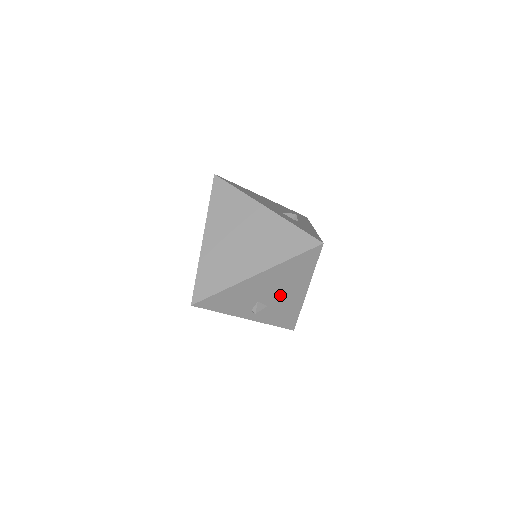
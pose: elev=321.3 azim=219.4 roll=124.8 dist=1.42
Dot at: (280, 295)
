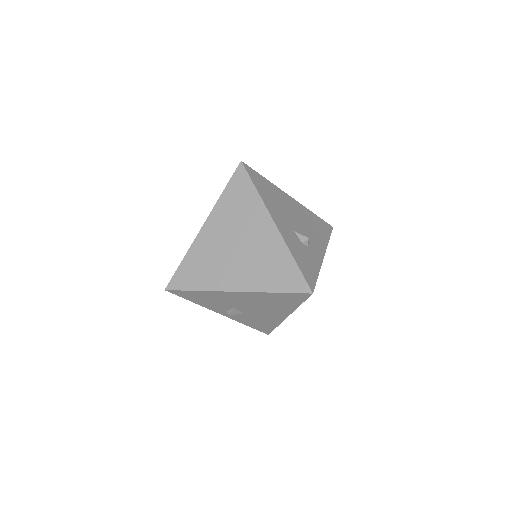
Dot at: (258, 311)
